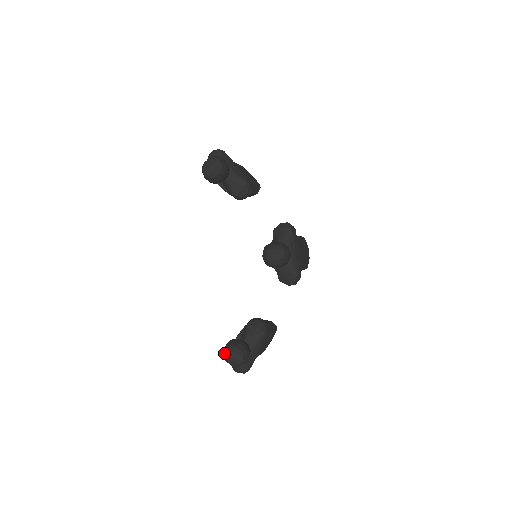
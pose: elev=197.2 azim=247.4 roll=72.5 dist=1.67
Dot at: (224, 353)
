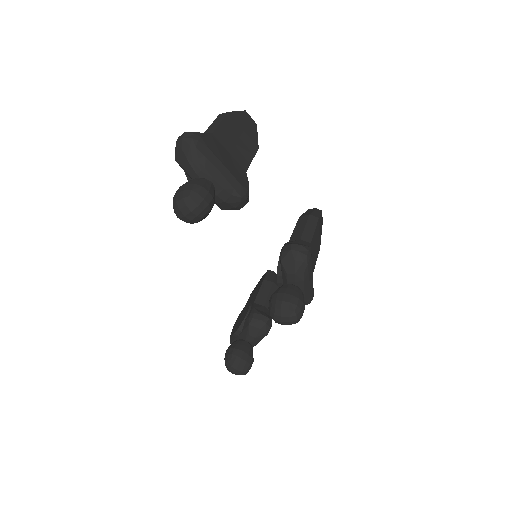
Dot at: (226, 367)
